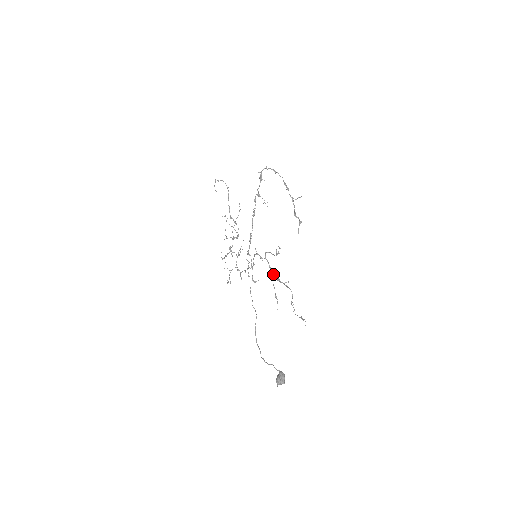
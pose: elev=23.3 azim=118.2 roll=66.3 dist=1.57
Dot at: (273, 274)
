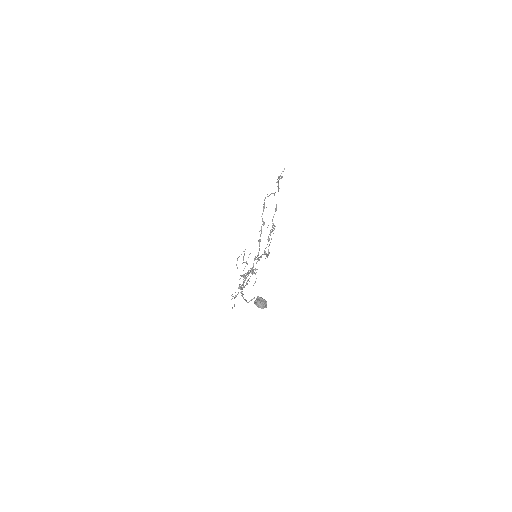
Dot at: (268, 253)
